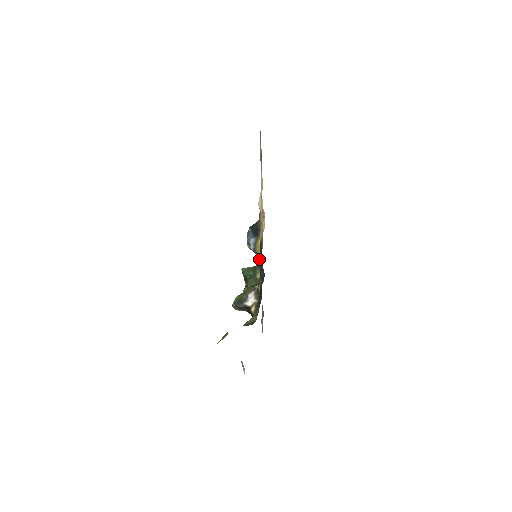
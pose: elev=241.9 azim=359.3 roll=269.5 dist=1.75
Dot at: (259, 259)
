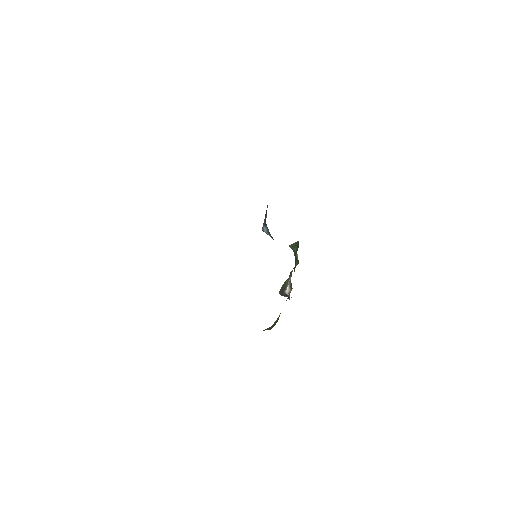
Dot at: occluded
